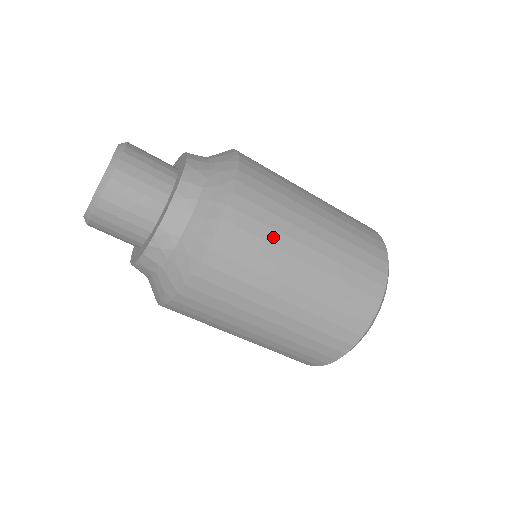
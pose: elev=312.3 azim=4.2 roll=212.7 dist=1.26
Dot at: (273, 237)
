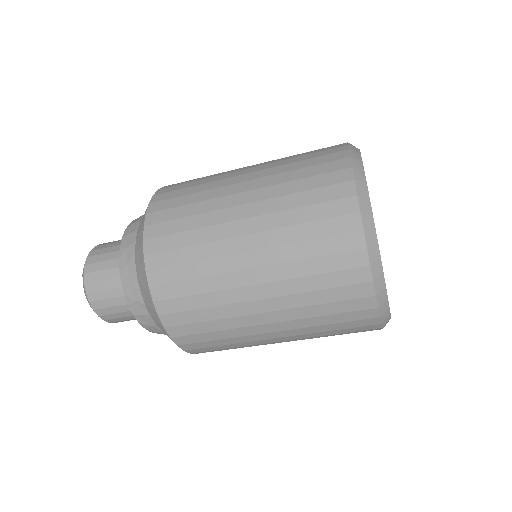
Dot at: (196, 222)
